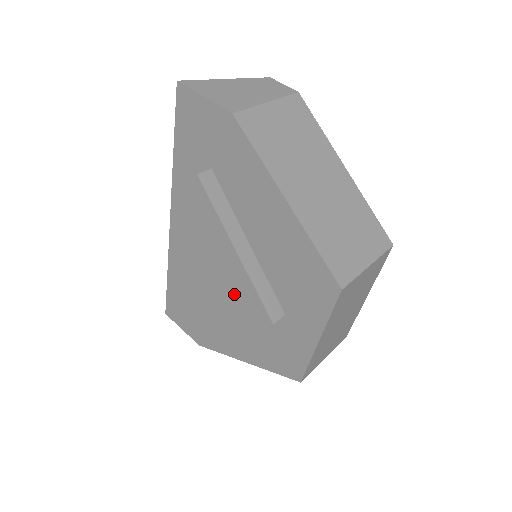
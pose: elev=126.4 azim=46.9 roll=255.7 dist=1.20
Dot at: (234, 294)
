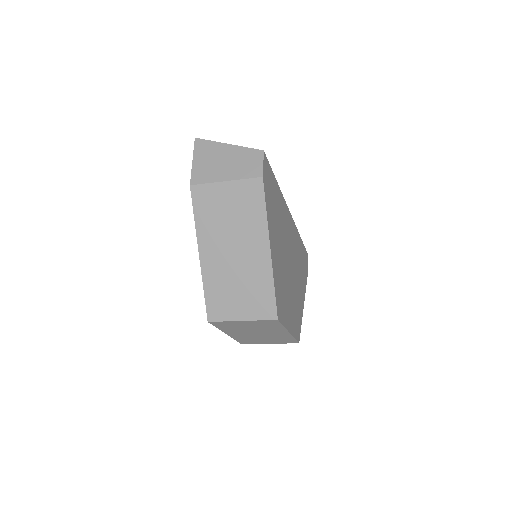
Dot at: occluded
